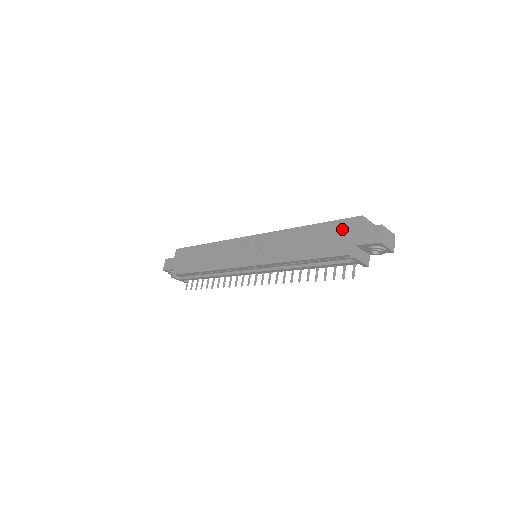
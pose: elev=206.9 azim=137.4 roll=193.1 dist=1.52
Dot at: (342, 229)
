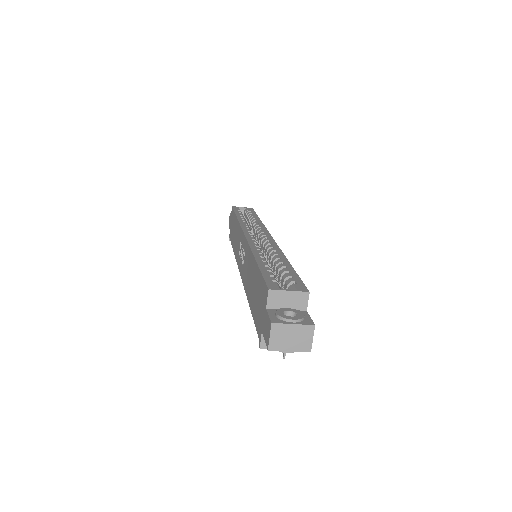
Dot at: (261, 294)
